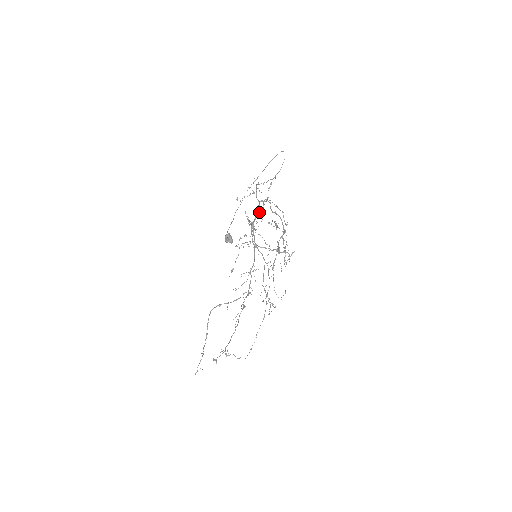
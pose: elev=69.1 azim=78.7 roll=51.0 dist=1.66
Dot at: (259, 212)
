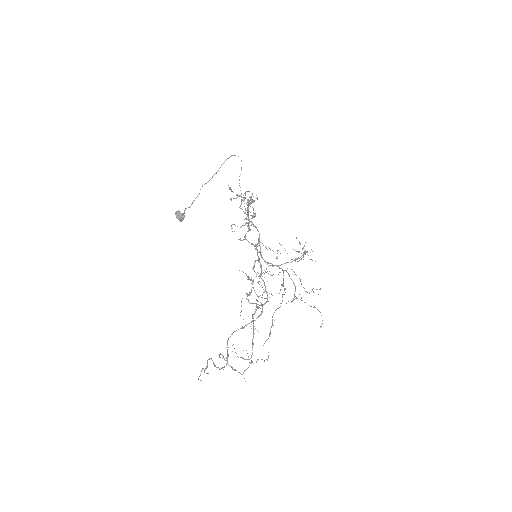
Dot at: (259, 233)
